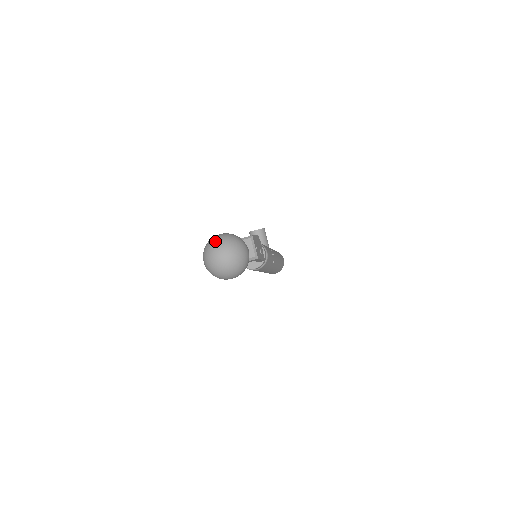
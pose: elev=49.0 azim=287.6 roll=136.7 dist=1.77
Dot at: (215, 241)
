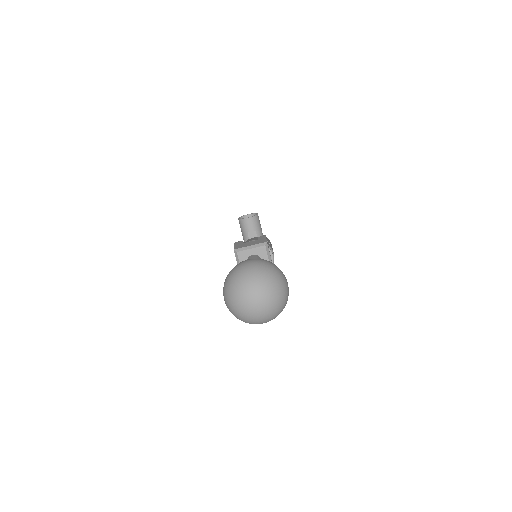
Dot at: (246, 276)
